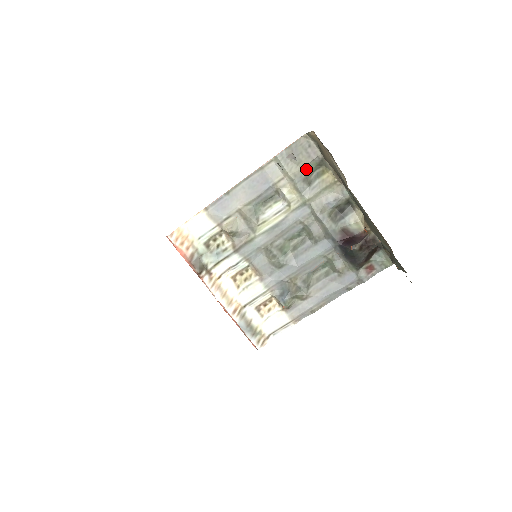
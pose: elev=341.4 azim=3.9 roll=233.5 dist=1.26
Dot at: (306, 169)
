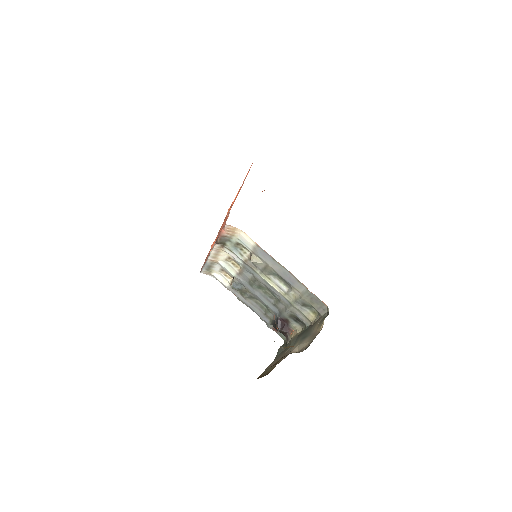
Dot at: (311, 305)
